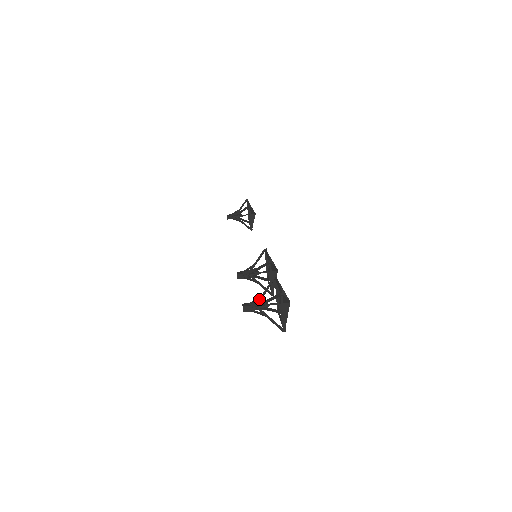
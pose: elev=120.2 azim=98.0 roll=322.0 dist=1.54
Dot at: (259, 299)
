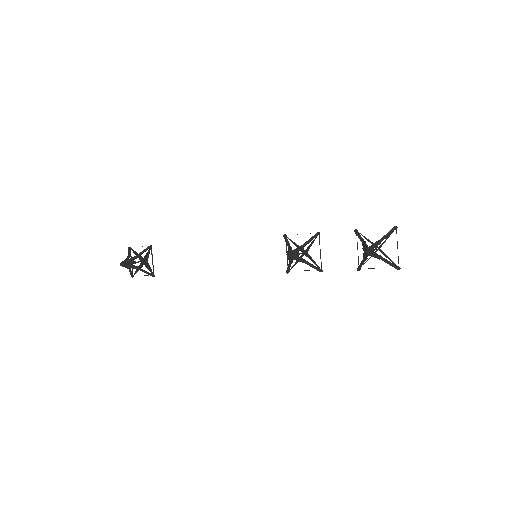
Dot at: (366, 245)
